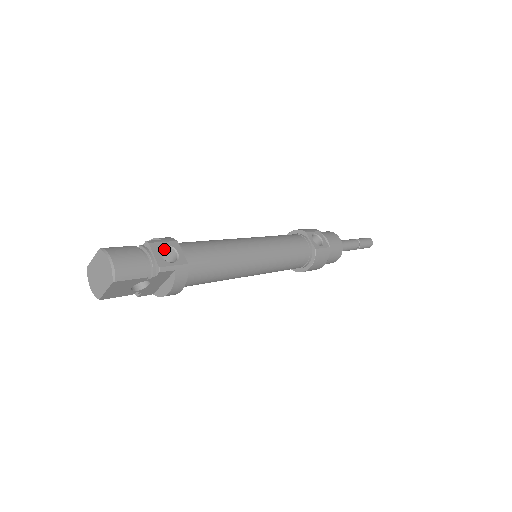
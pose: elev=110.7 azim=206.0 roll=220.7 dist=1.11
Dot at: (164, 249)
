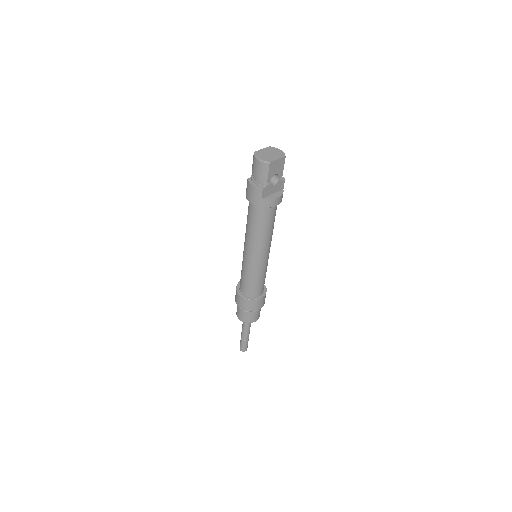
Dot at: occluded
